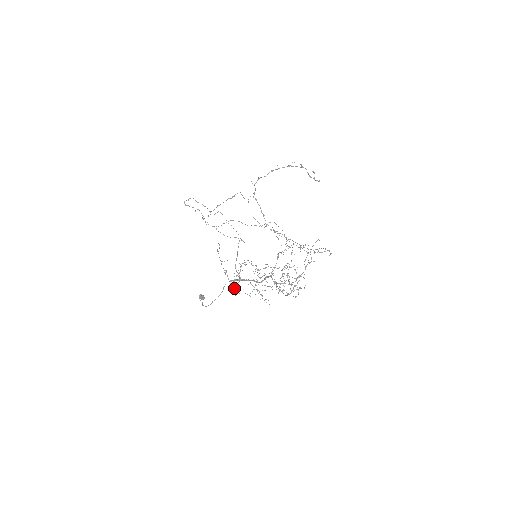
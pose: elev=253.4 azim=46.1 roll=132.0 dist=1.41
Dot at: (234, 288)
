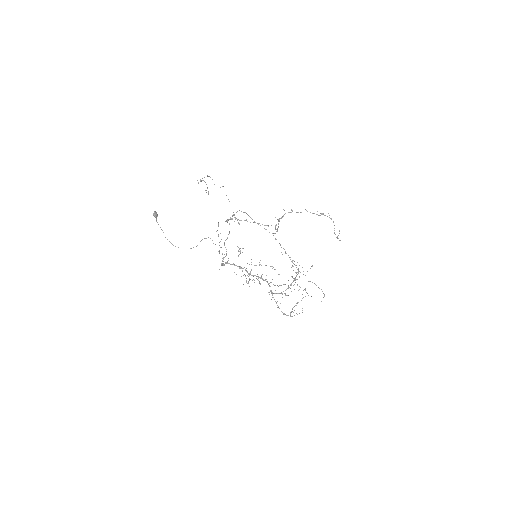
Dot at: occluded
